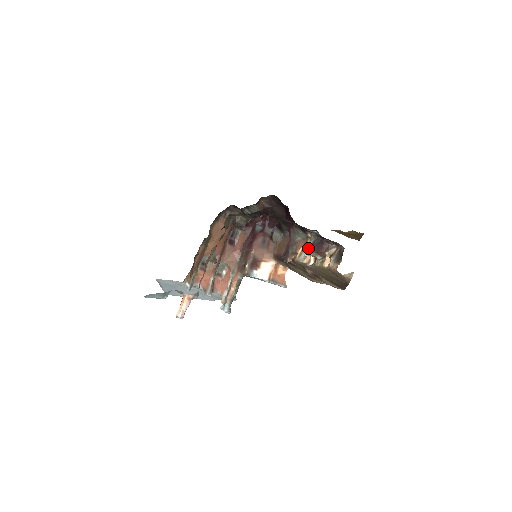
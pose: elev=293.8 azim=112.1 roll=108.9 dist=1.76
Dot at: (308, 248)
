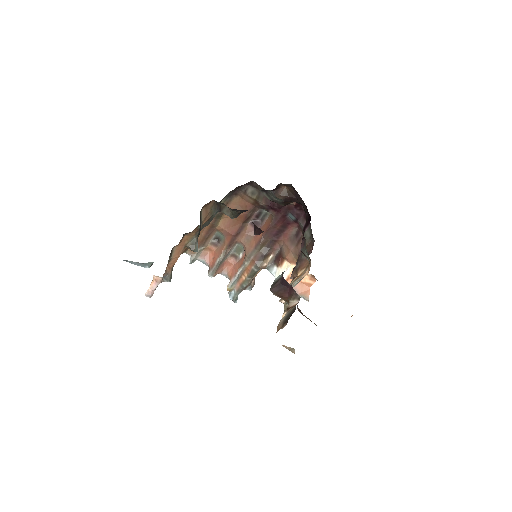
Dot at: occluded
